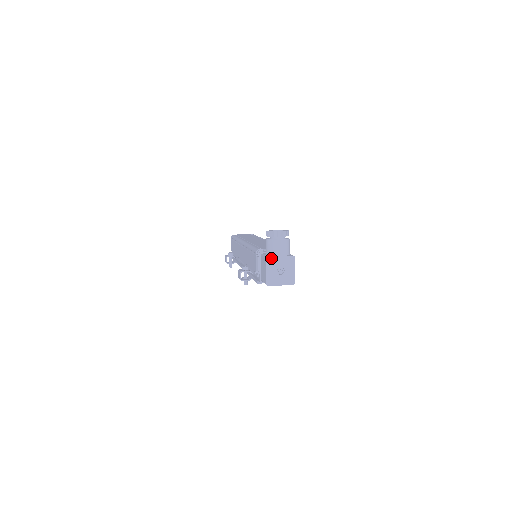
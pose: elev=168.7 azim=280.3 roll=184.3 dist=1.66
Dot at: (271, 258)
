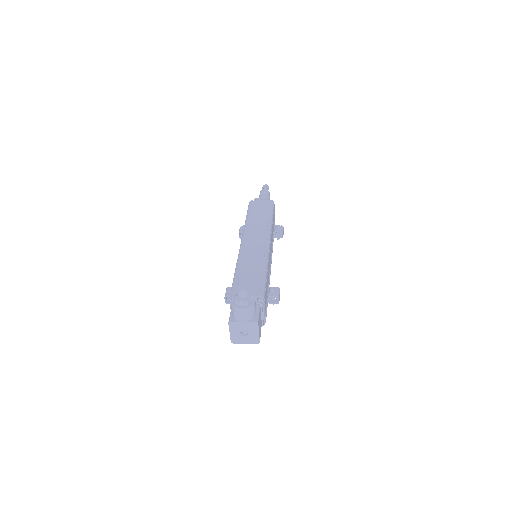
Dot at: (233, 323)
